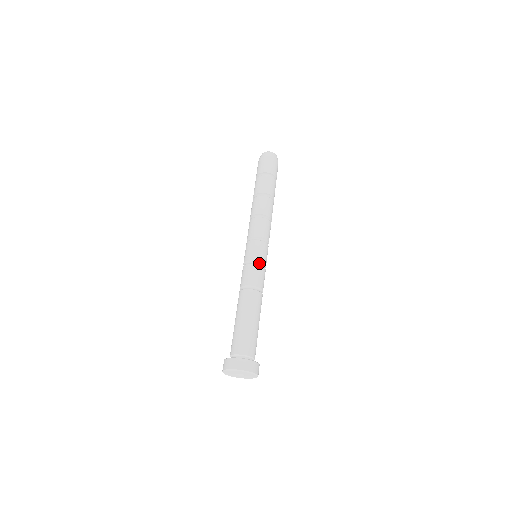
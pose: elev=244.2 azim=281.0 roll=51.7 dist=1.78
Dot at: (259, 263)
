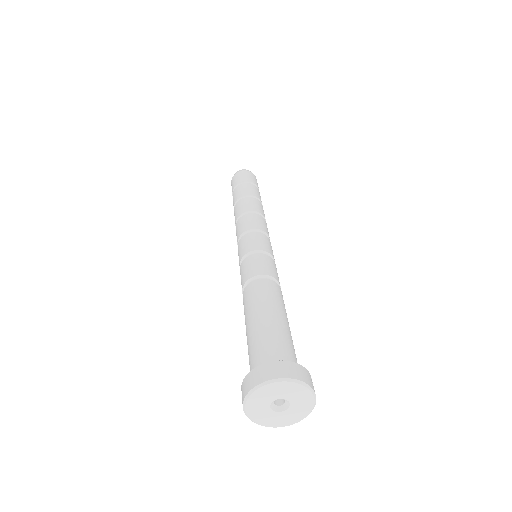
Dot at: (259, 253)
